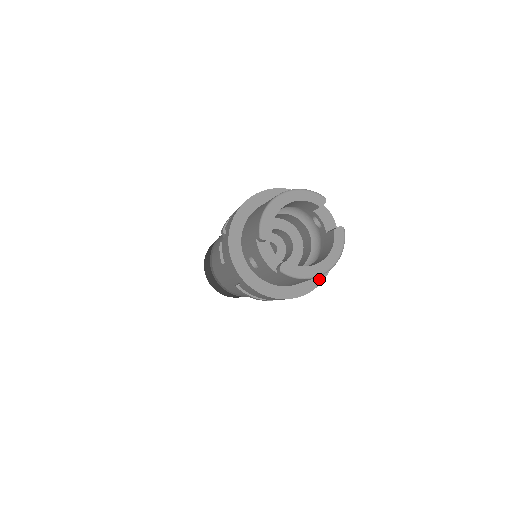
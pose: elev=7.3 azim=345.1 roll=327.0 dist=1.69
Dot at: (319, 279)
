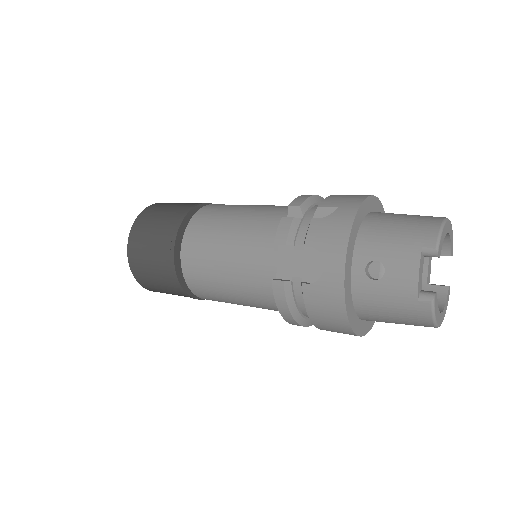
Dot at: (370, 326)
